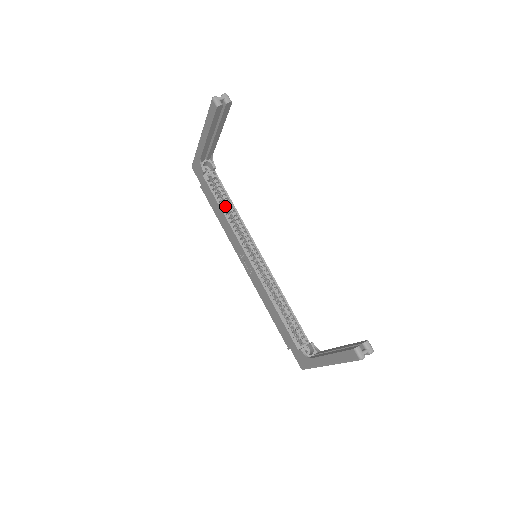
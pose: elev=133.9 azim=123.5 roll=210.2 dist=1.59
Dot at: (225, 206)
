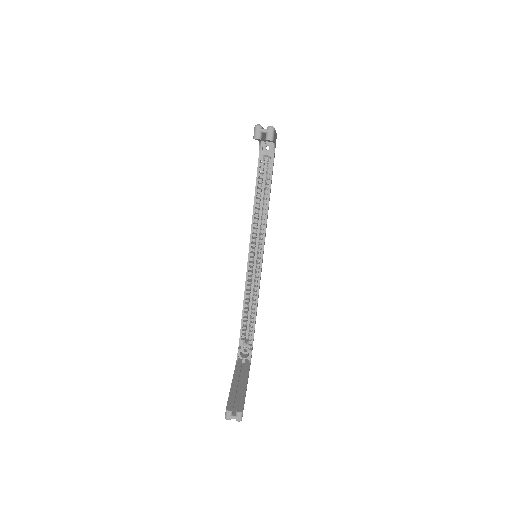
Dot at: occluded
